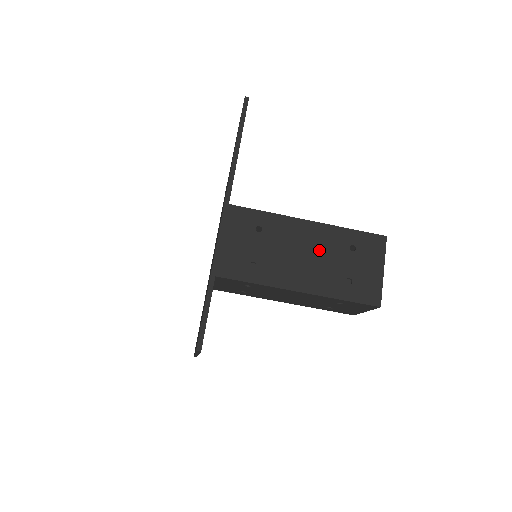
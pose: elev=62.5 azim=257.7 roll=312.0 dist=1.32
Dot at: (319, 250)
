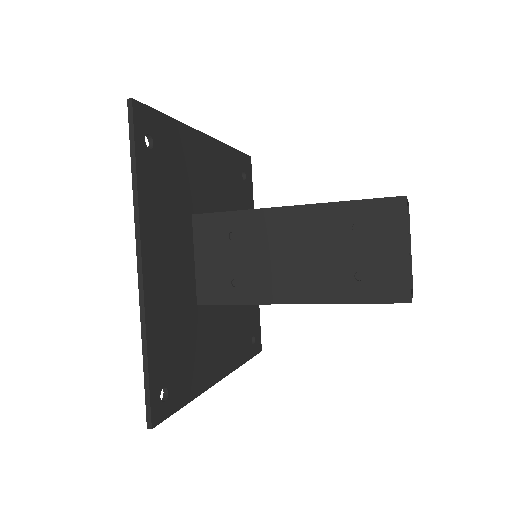
Dot at: (310, 243)
